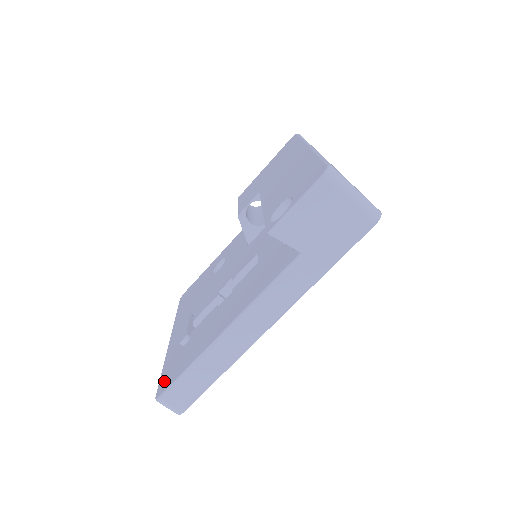
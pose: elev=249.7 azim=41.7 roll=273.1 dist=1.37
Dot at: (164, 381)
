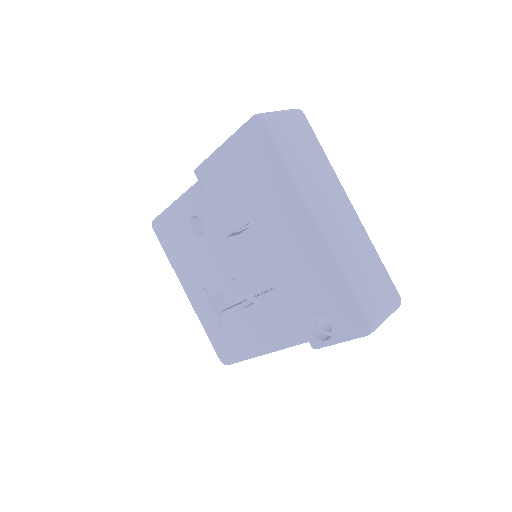
Dot at: (221, 352)
